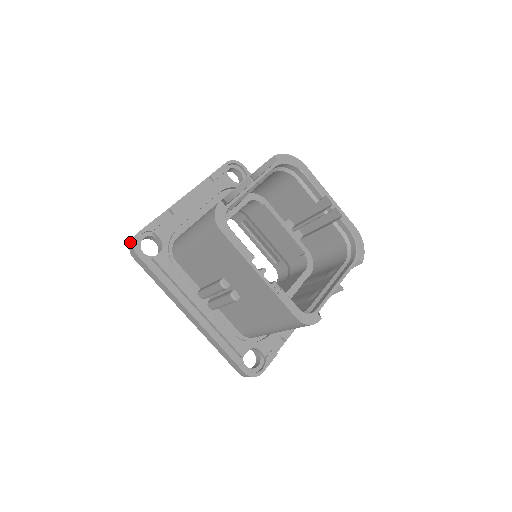
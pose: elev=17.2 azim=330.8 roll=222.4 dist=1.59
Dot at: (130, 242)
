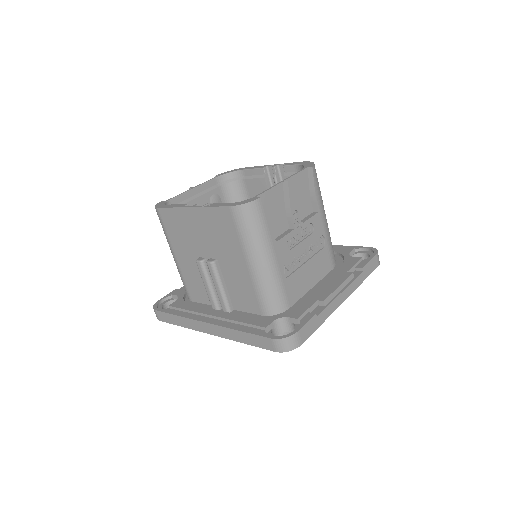
Dot at: occluded
